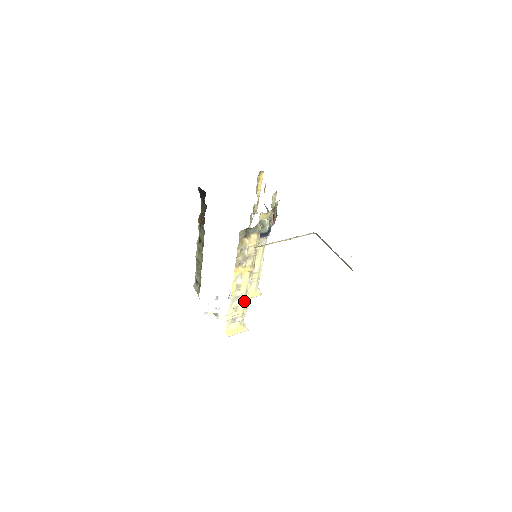
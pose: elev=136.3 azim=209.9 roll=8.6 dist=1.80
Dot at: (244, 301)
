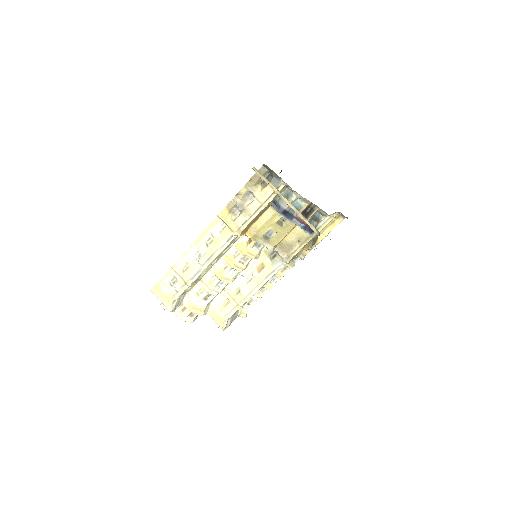
Dot at: (199, 268)
